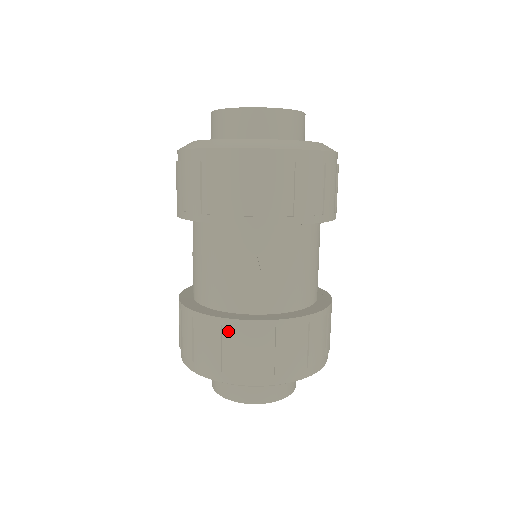
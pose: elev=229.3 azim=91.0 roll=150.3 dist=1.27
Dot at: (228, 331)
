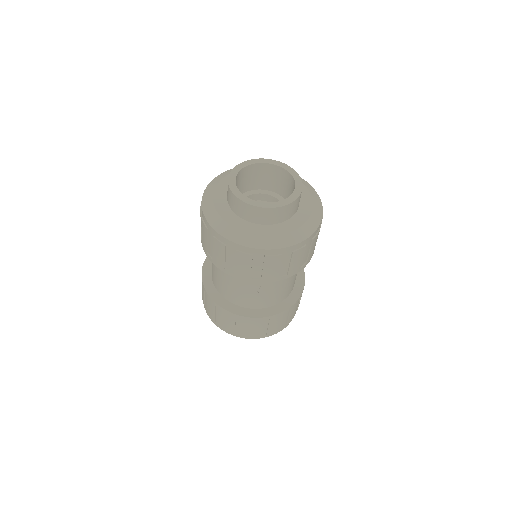
Dot at: (240, 319)
